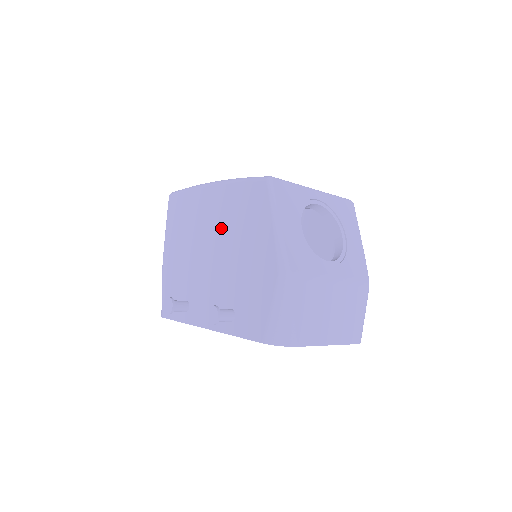
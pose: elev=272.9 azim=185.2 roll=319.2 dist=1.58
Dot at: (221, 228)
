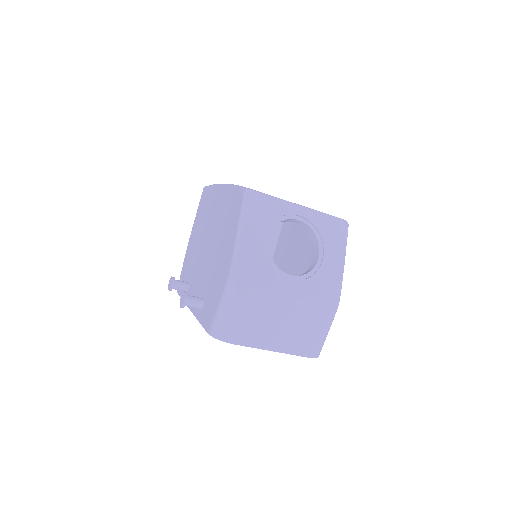
Dot at: (216, 226)
